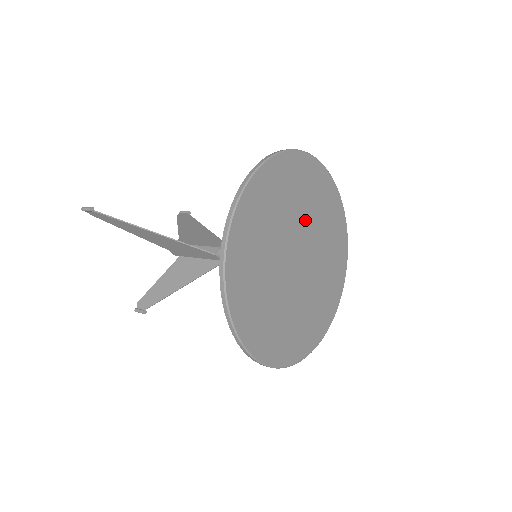
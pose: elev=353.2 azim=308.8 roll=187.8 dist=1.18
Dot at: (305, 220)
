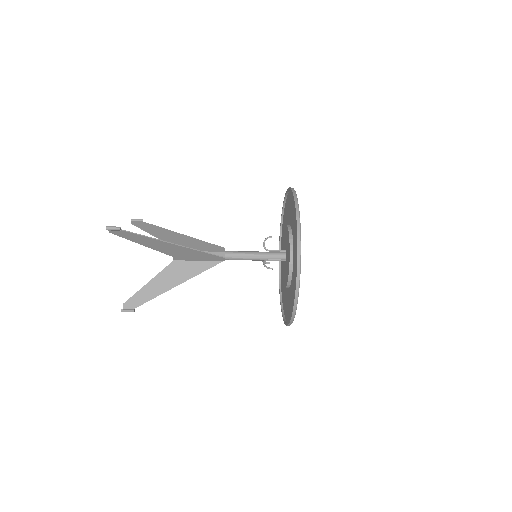
Dot at: occluded
